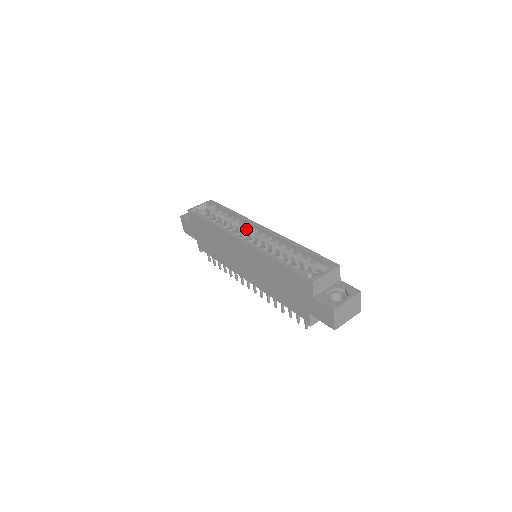
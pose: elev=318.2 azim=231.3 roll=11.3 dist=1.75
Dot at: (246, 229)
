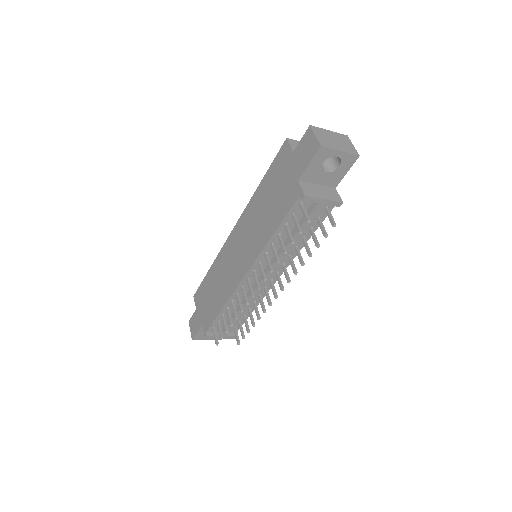
Dot at: occluded
